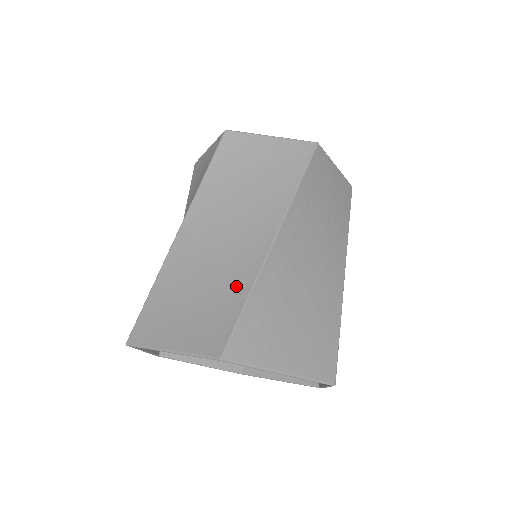
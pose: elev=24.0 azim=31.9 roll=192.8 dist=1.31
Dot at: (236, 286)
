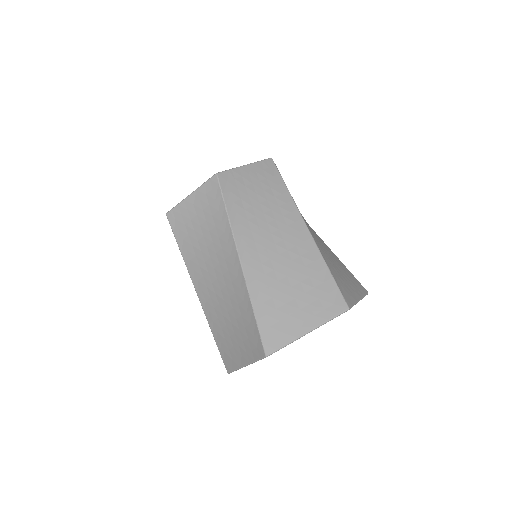
Dot at: (314, 267)
